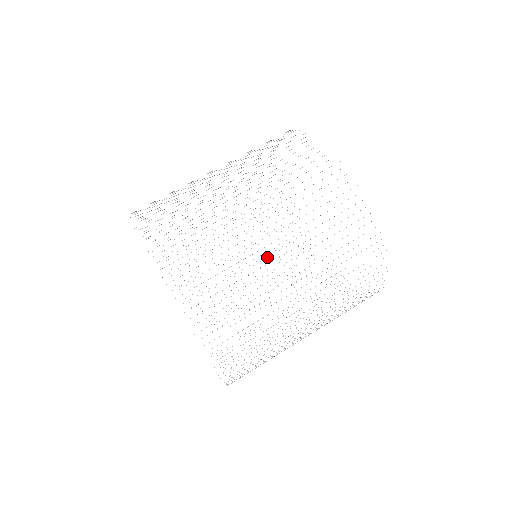
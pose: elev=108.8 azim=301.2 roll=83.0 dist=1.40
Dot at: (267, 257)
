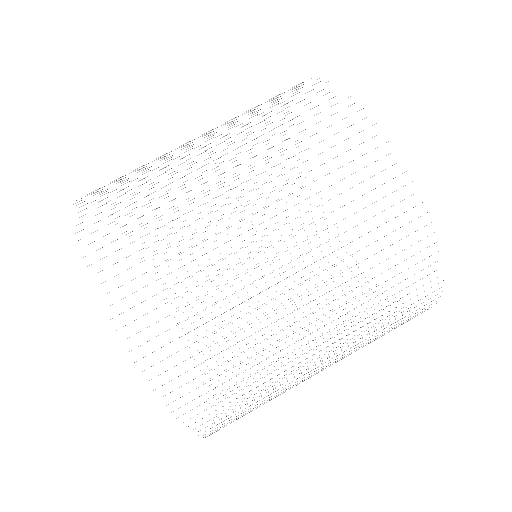
Dot at: occluded
